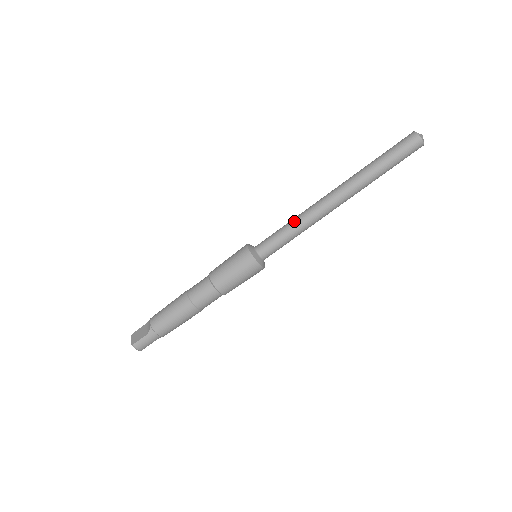
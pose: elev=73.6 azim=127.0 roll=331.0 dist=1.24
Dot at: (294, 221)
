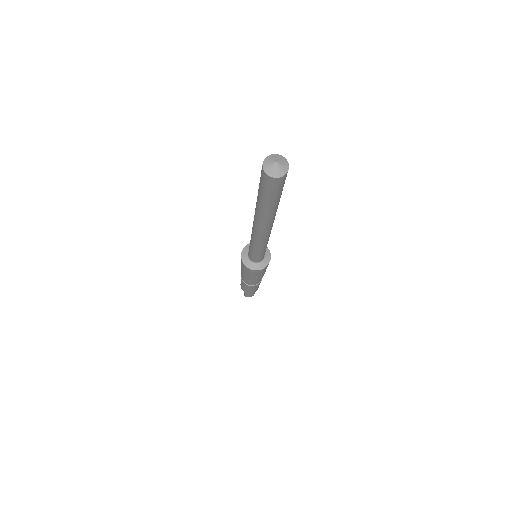
Dot at: (251, 242)
